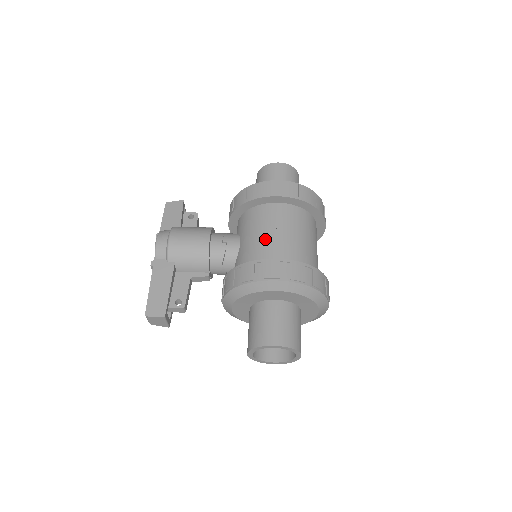
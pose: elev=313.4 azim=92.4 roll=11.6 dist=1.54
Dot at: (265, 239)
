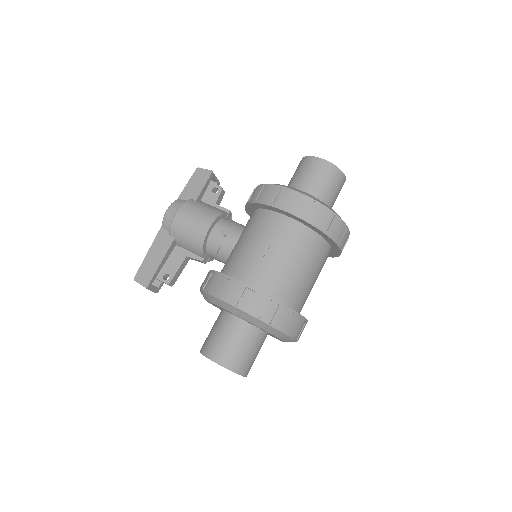
Dot at: (251, 252)
